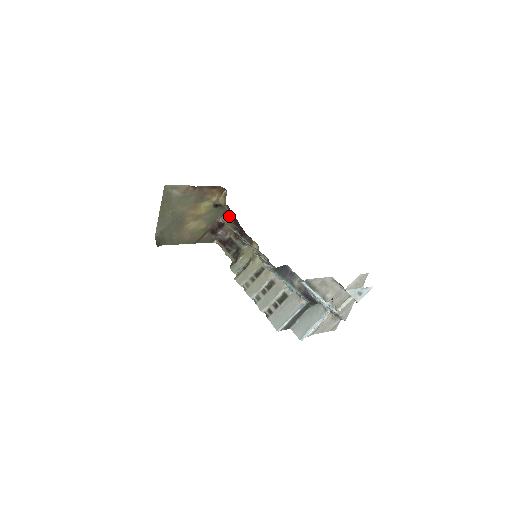
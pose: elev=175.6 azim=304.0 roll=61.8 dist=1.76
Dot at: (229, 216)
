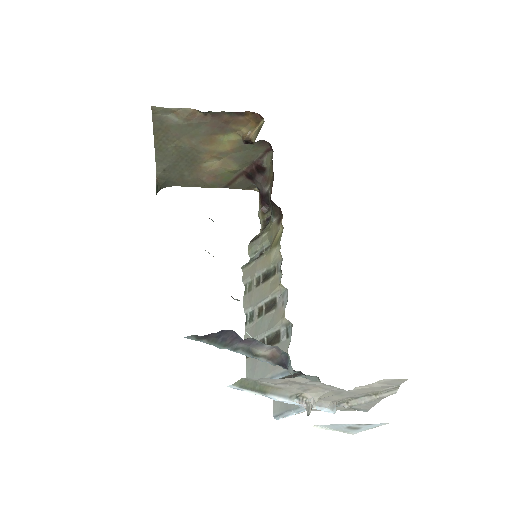
Dot at: occluded
